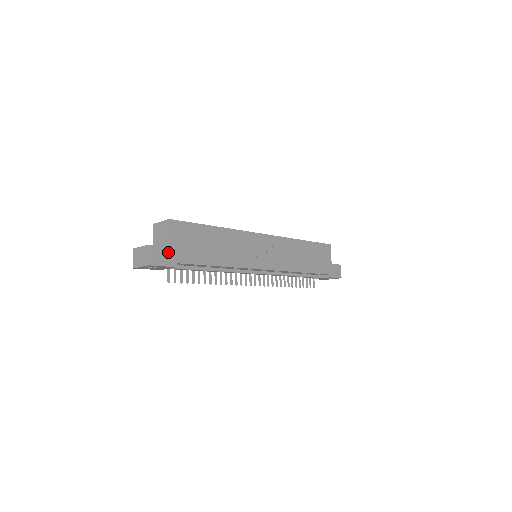
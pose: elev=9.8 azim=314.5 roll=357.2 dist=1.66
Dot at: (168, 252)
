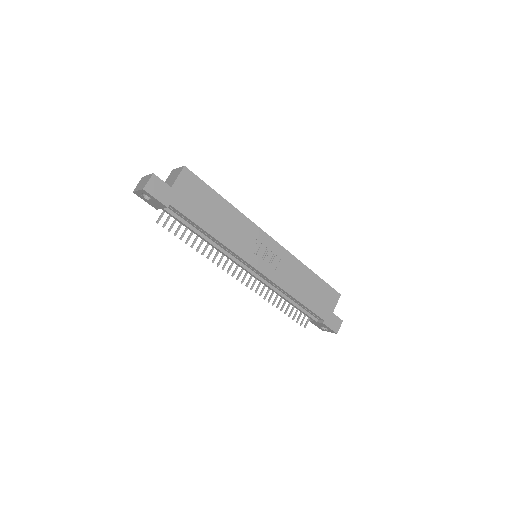
Dot at: (167, 190)
